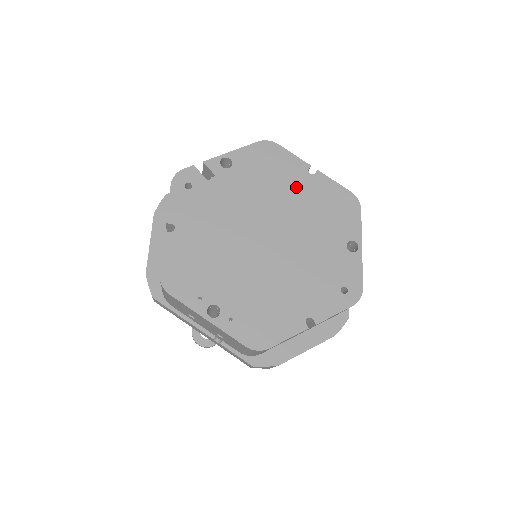
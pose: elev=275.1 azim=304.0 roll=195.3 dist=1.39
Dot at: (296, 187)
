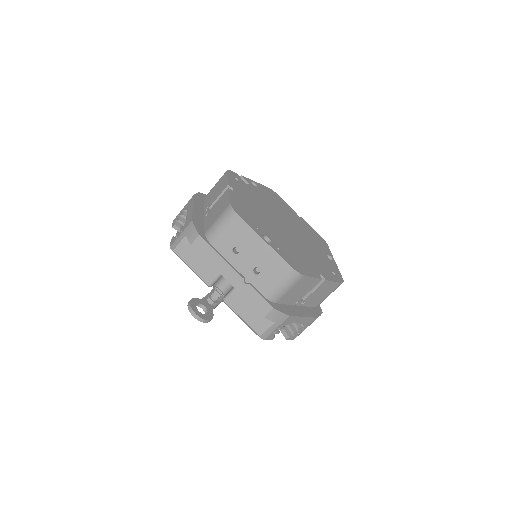
Dot at: (293, 216)
